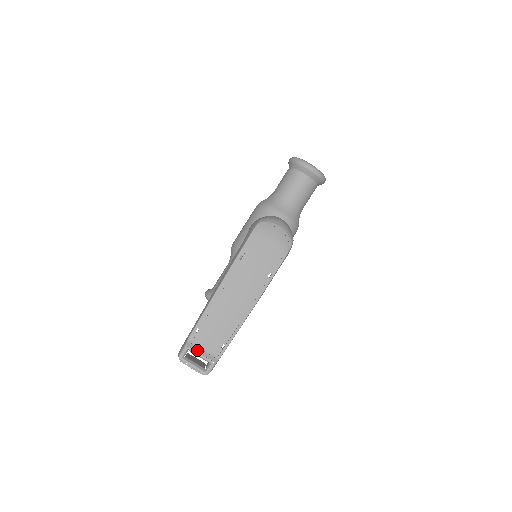
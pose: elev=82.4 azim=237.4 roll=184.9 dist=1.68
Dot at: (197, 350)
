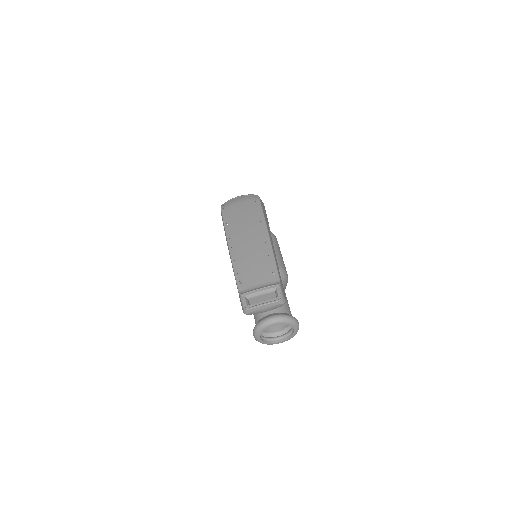
Dot at: (253, 290)
